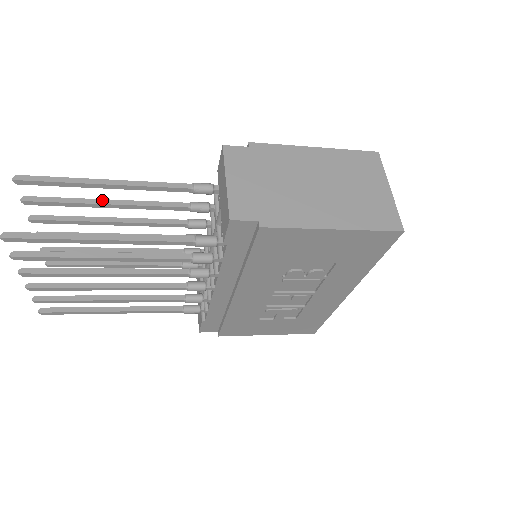
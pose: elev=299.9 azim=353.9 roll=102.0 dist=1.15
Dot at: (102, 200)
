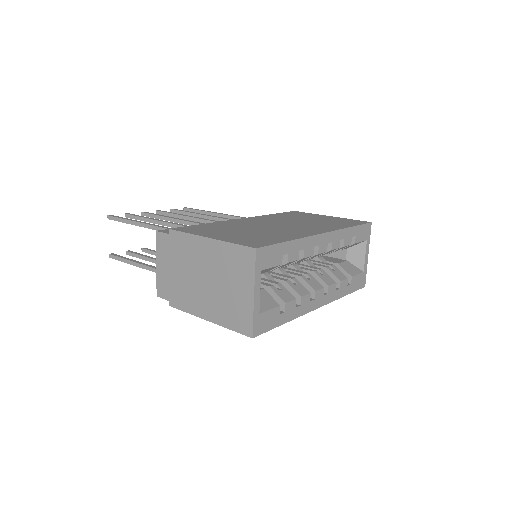
Dot at: (152, 220)
